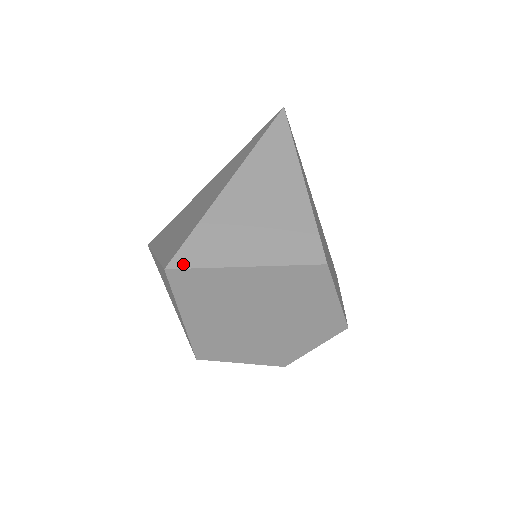
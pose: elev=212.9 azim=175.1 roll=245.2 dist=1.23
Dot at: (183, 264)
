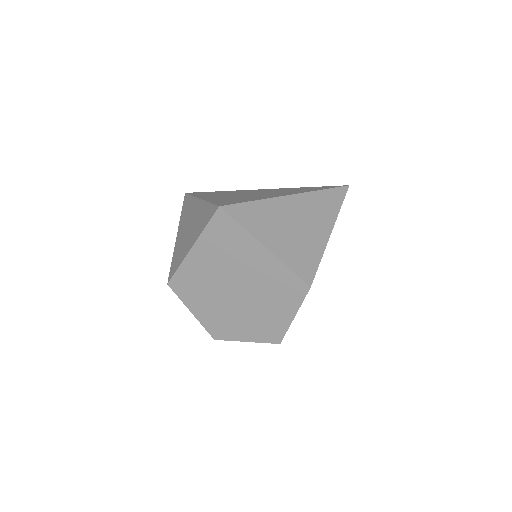
Dot at: (232, 213)
